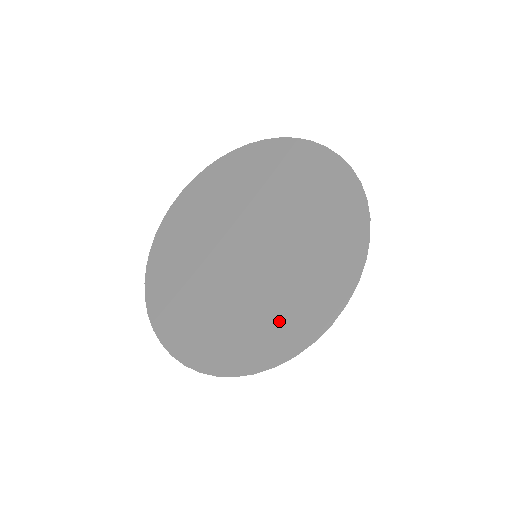
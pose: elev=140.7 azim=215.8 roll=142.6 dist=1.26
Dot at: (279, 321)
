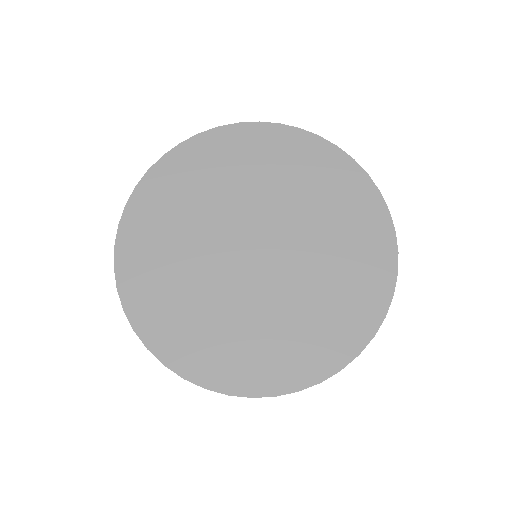
Dot at: (302, 343)
